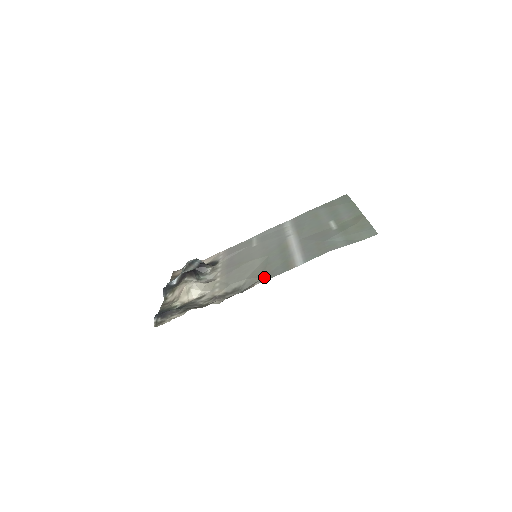
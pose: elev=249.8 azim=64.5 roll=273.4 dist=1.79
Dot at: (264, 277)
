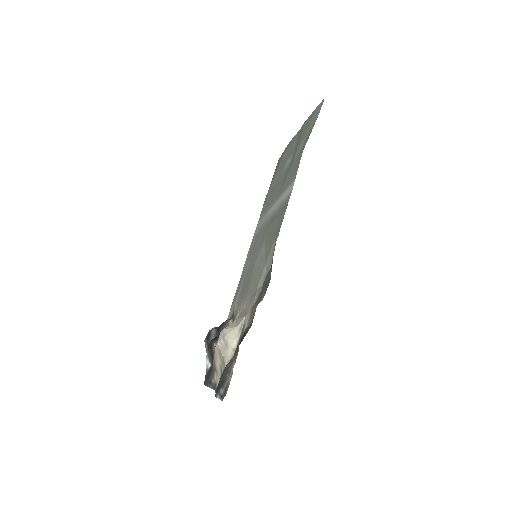
Dot at: (276, 235)
